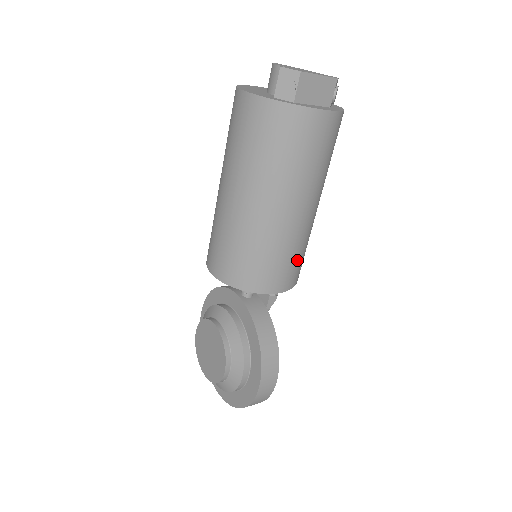
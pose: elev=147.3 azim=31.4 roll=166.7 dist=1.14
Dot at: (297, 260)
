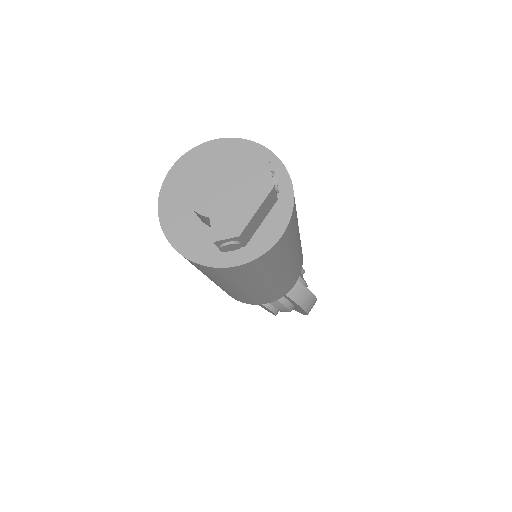
Dot at: (300, 263)
